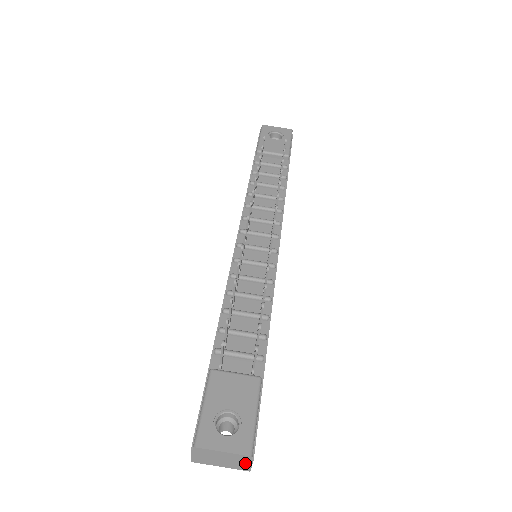
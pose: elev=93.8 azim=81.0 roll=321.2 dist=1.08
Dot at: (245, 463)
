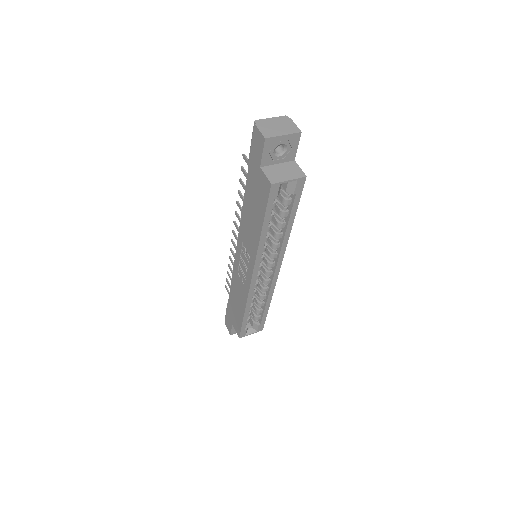
Dot at: (290, 124)
